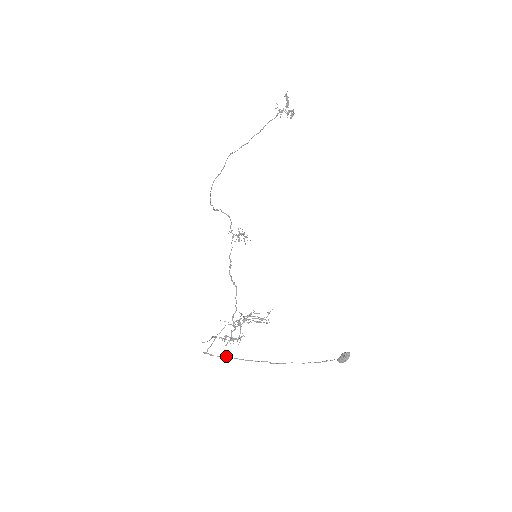
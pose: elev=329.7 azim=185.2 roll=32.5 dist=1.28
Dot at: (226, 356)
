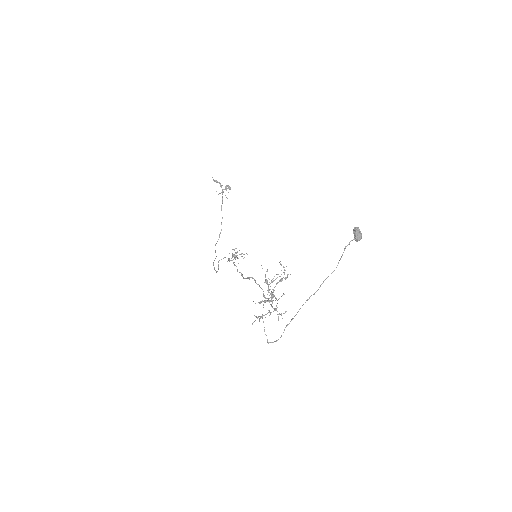
Dot at: occluded
